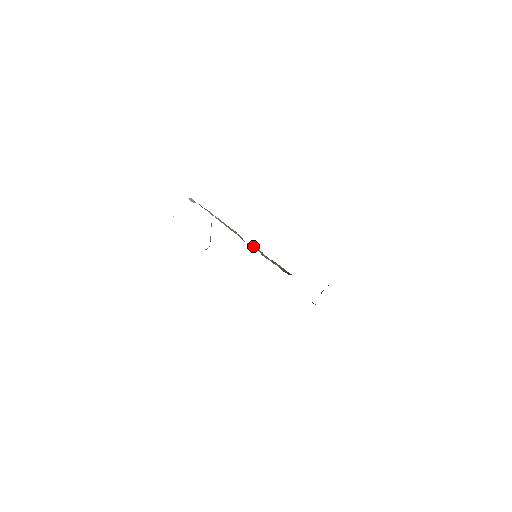
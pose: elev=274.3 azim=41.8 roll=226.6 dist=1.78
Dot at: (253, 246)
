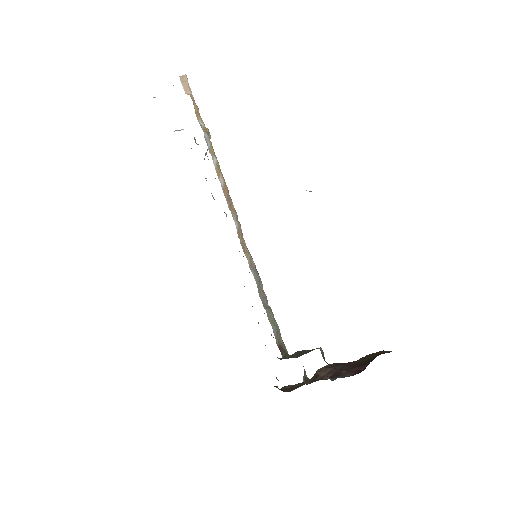
Dot at: (252, 262)
